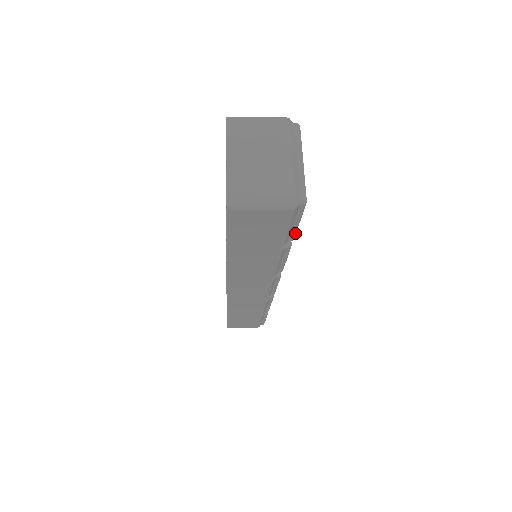
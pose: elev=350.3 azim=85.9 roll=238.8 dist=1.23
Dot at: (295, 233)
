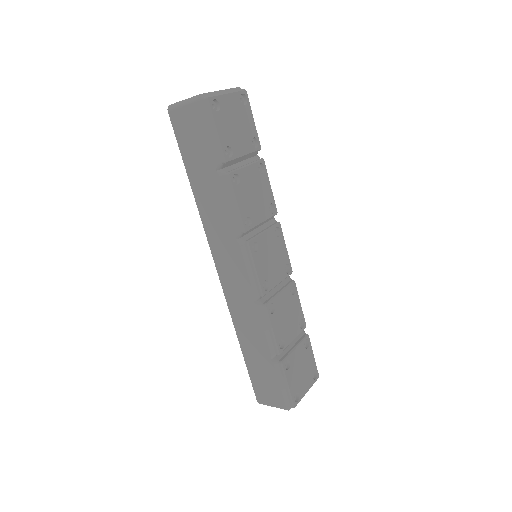
Dot at: (221, 149)
